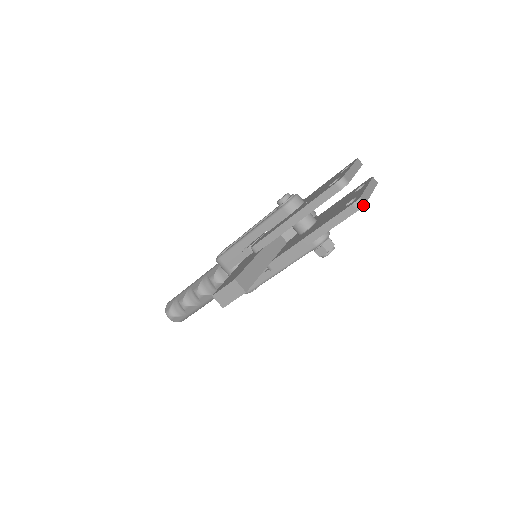
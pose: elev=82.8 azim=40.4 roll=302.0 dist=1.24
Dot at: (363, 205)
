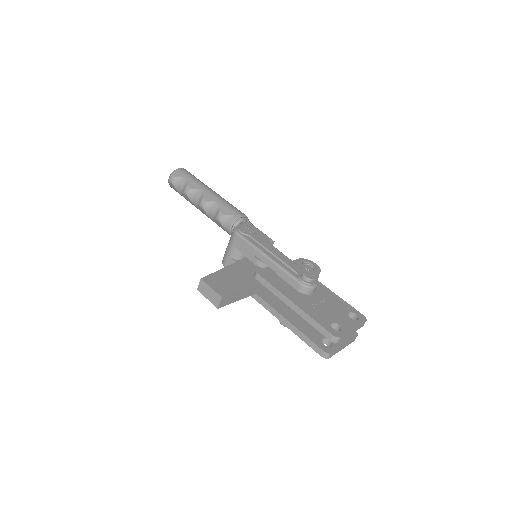
Dot at: (327, 358)
